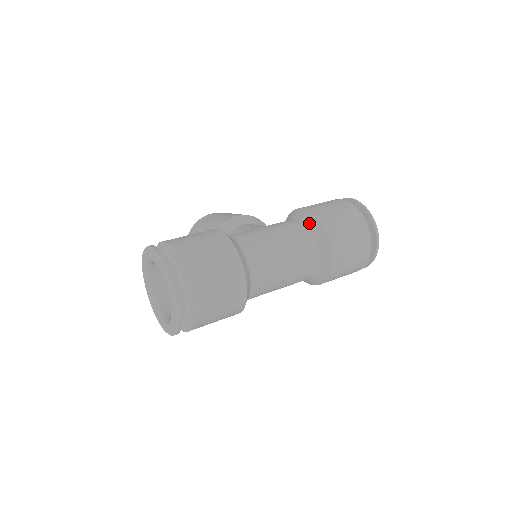
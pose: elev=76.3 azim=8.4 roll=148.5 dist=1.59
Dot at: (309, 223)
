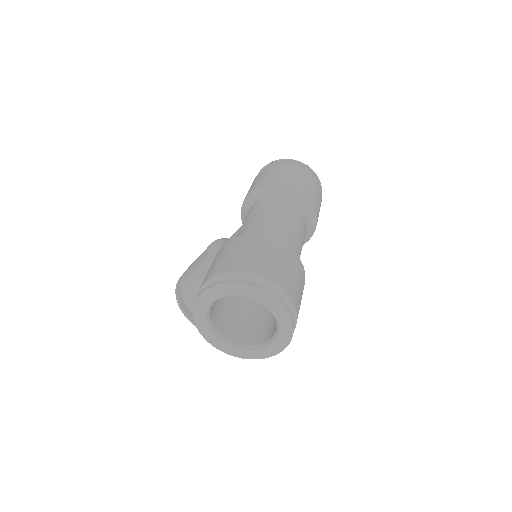
Dot at: (268, 193)
